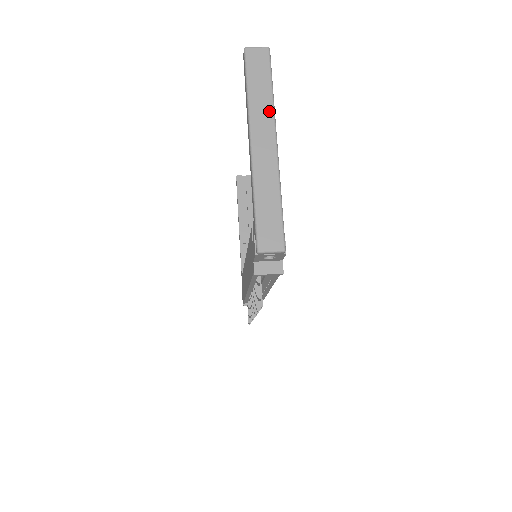
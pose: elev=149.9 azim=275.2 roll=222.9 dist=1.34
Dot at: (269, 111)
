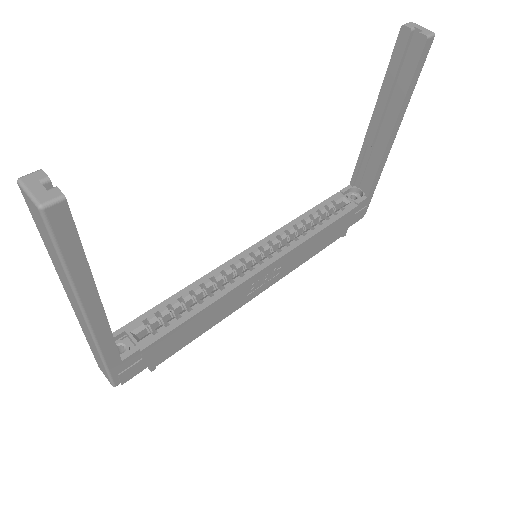
Dot at: (70, 289)
